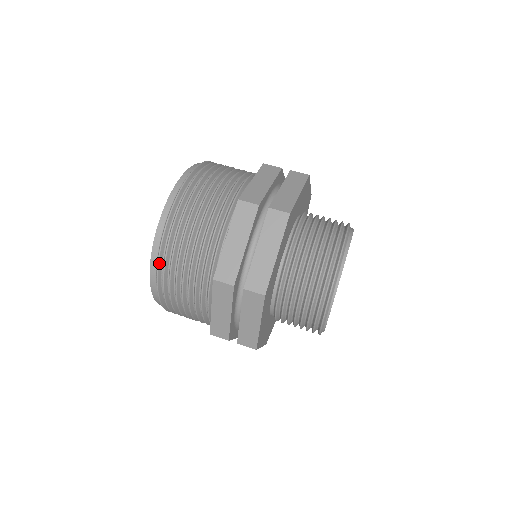
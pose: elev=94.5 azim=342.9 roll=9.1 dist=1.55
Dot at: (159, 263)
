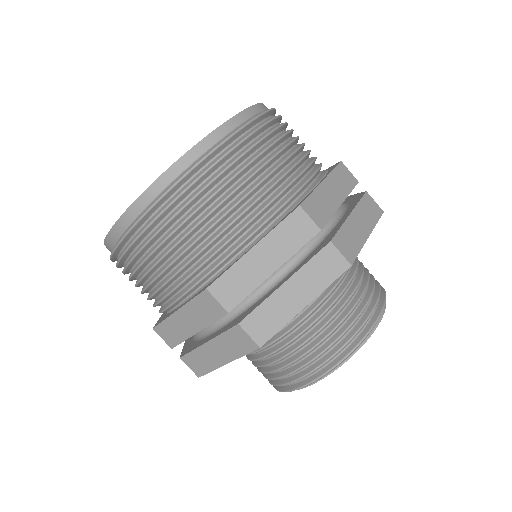
Dot at: (221, 145)
